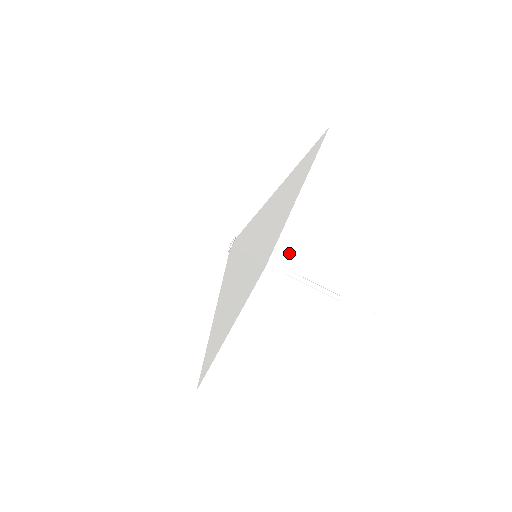
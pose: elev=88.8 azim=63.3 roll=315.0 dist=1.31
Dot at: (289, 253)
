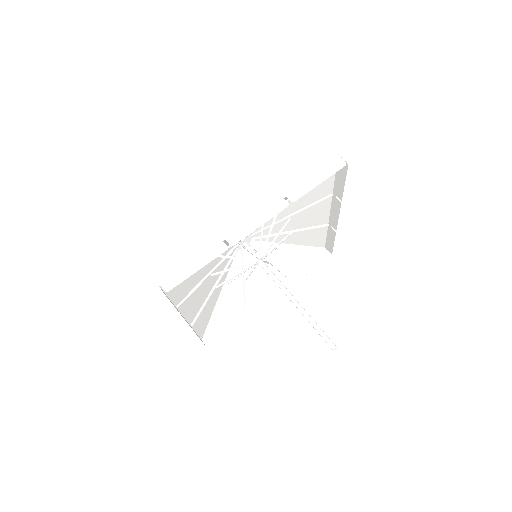
Dot at: (183, 277)
